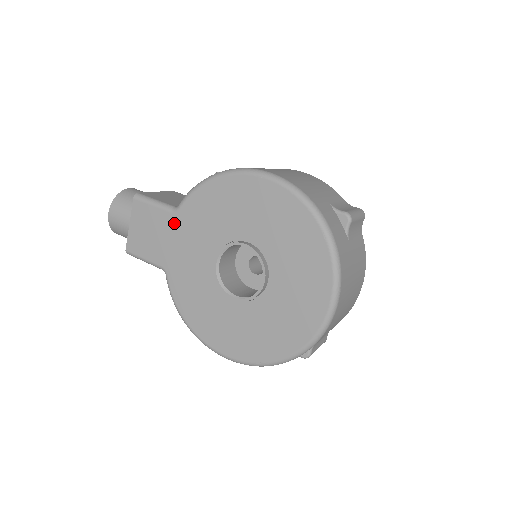
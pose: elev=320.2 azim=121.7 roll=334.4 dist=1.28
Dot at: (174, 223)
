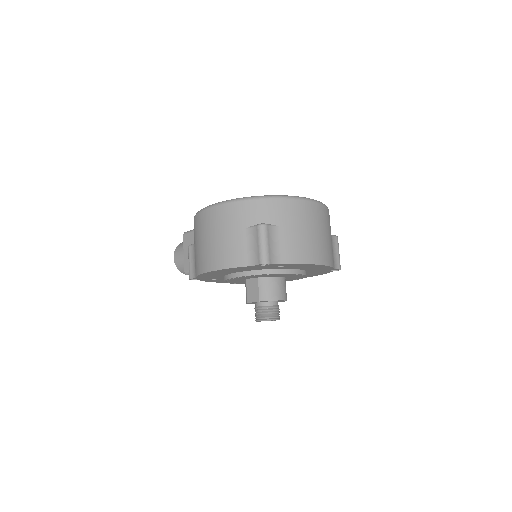
Dot at: occluded
